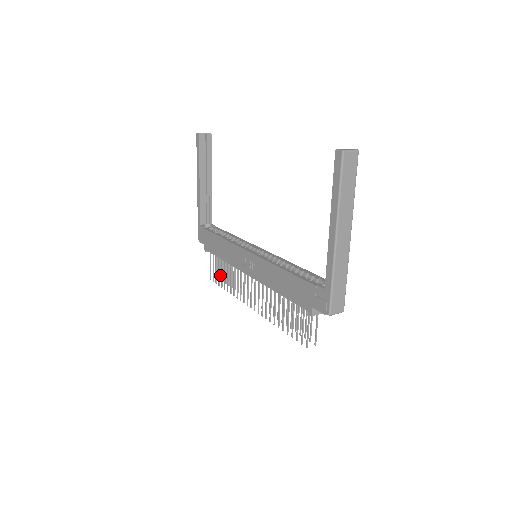
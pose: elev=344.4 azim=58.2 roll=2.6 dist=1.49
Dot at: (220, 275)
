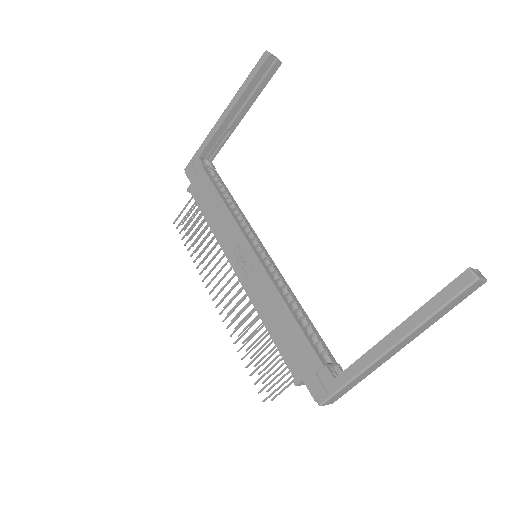
Dot at: (188, 225)
